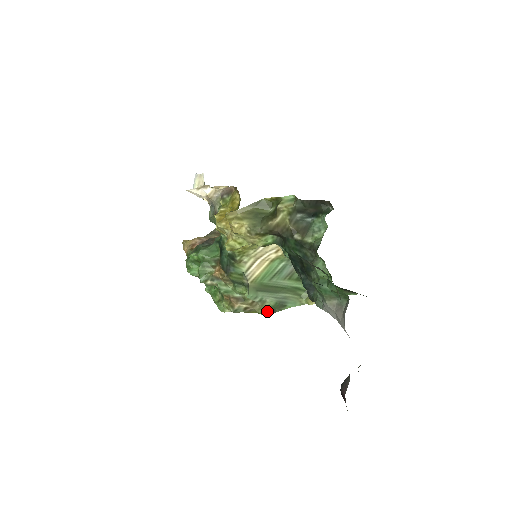
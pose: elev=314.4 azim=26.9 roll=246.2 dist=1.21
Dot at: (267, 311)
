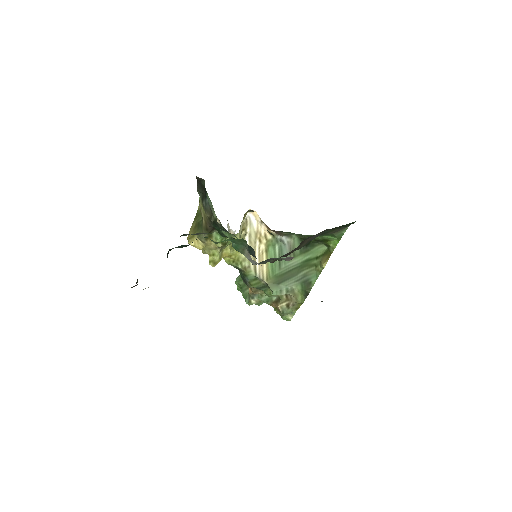
Dot at: (303, 297)
